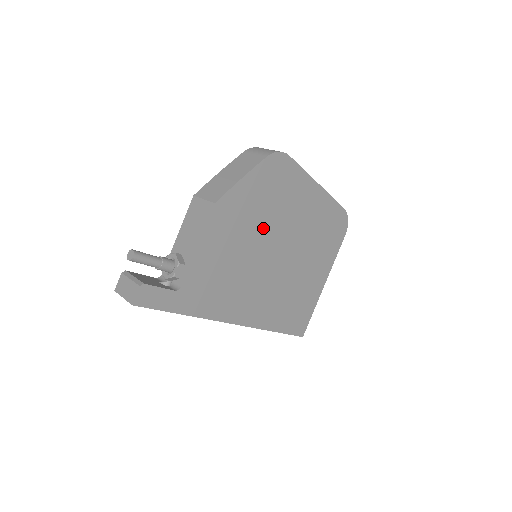
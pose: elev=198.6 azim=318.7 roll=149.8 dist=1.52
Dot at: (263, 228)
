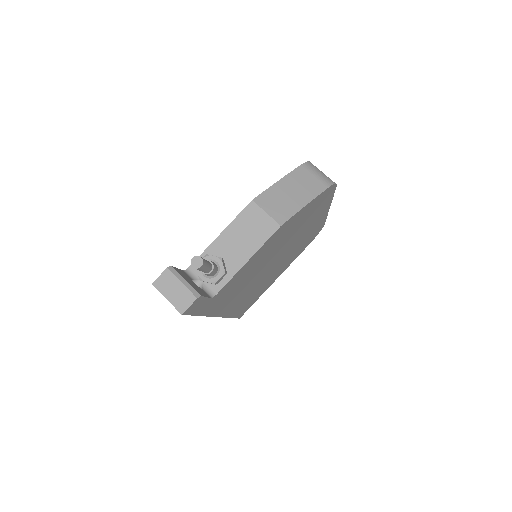
Dot at: (285, 242)
